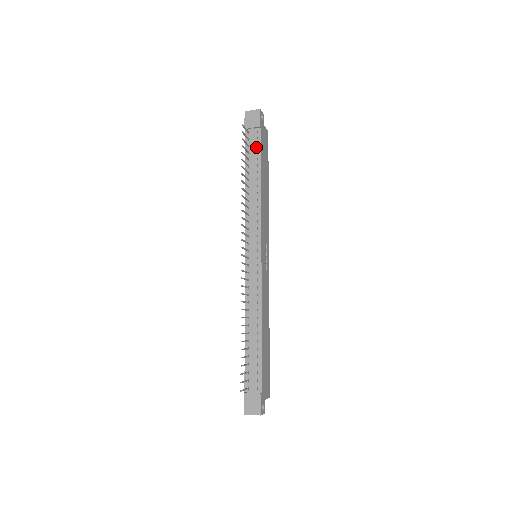
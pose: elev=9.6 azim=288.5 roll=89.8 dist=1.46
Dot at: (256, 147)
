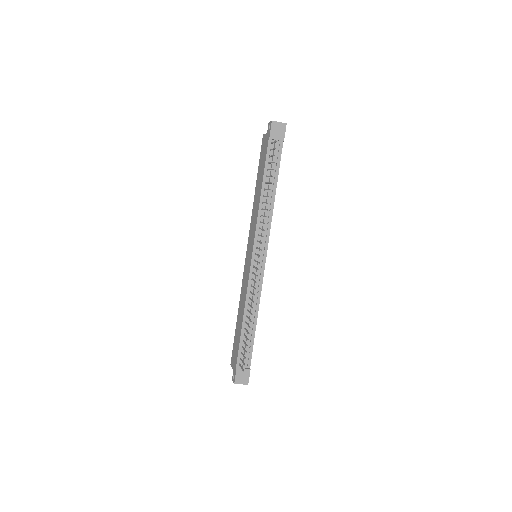
Dot at: (276, 159)
